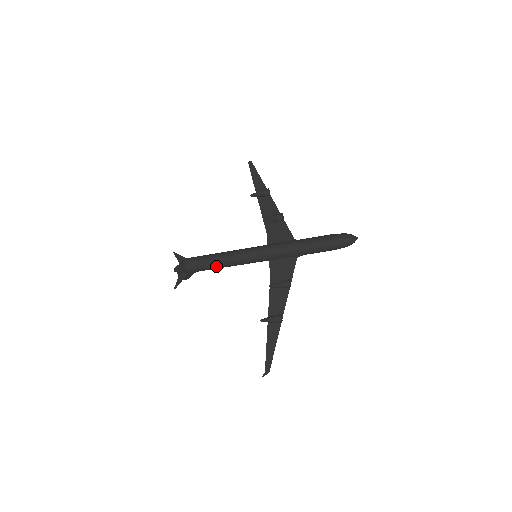
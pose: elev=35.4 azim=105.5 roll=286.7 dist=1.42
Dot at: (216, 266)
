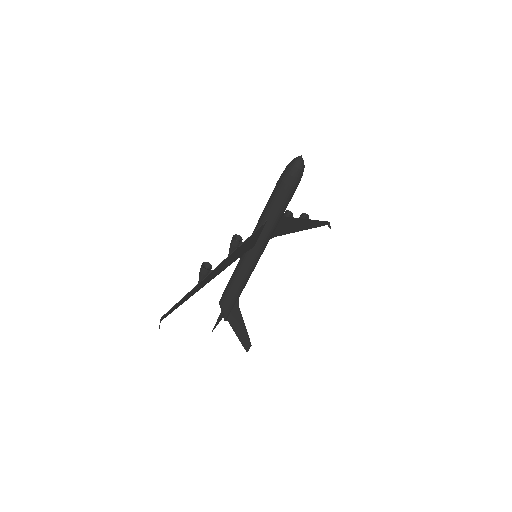
Dot at: (230, 283)
